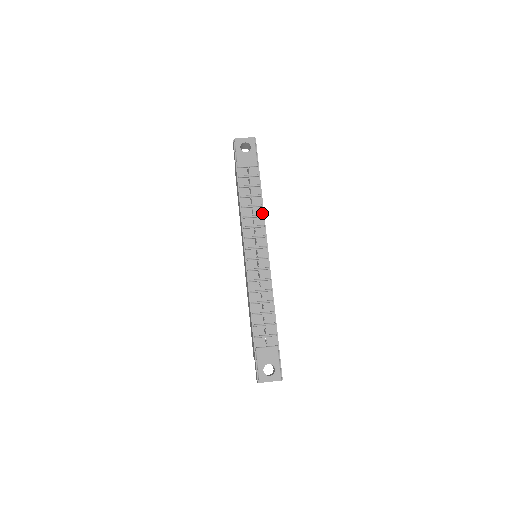
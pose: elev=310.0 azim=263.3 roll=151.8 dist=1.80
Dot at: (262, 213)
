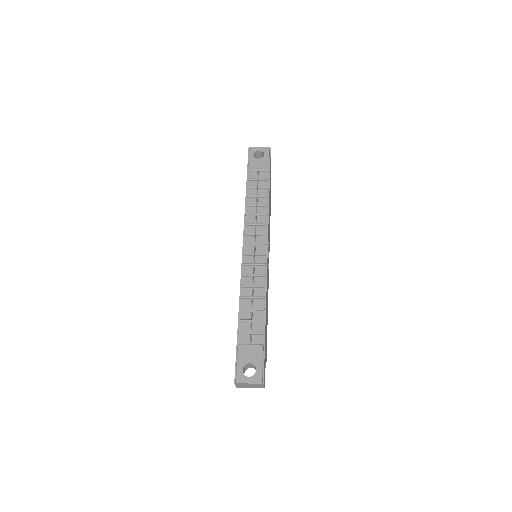
Dot at: (267, 213)
